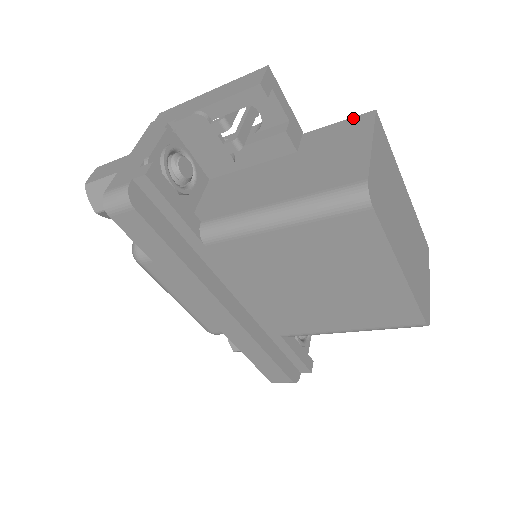
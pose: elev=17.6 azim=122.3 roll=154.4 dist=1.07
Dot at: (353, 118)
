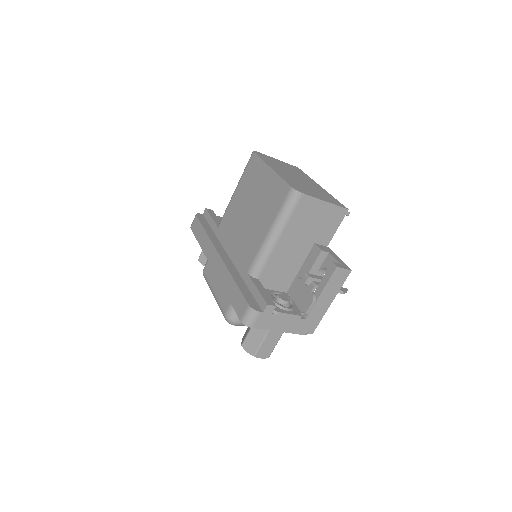
Dot at: occluded
